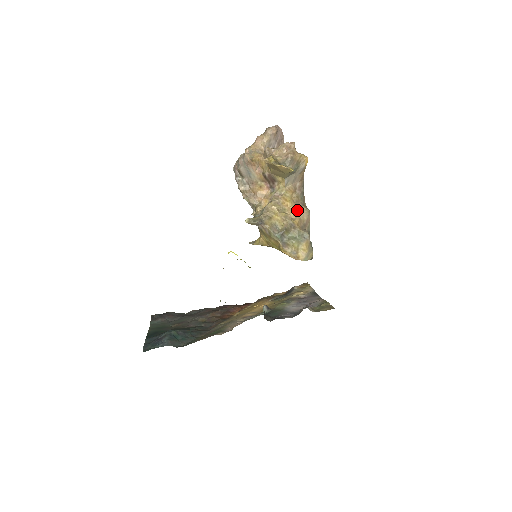
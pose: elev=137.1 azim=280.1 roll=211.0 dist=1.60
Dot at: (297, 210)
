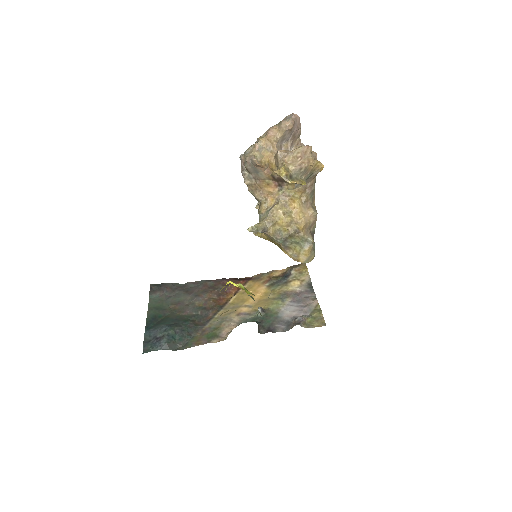
Dot at: (304, 213)
